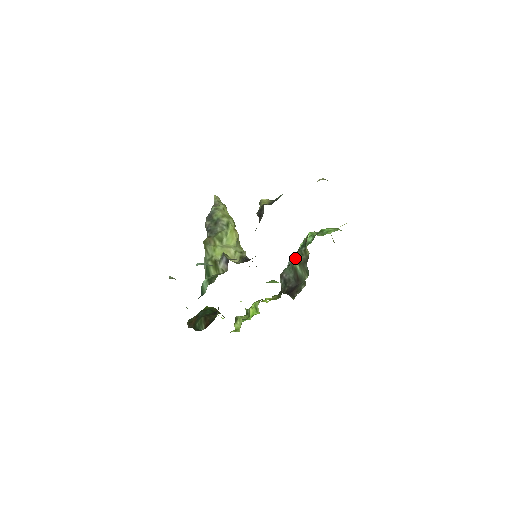
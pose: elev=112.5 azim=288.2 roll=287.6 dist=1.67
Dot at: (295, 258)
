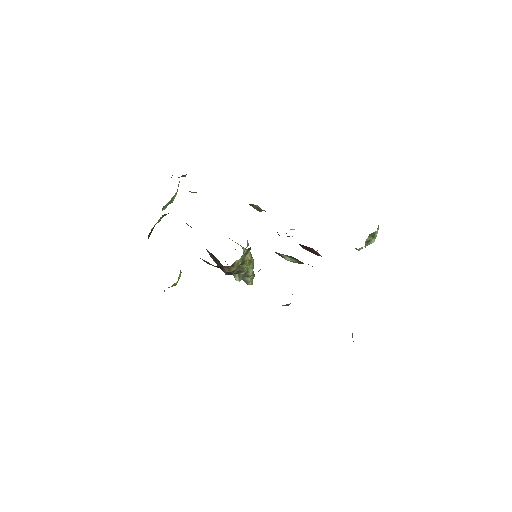
Dot at: occluded
